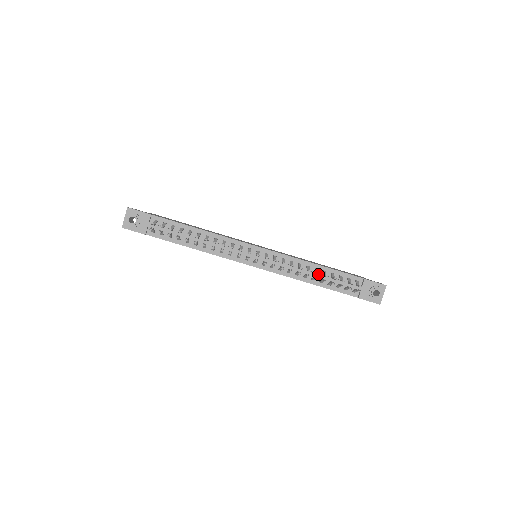
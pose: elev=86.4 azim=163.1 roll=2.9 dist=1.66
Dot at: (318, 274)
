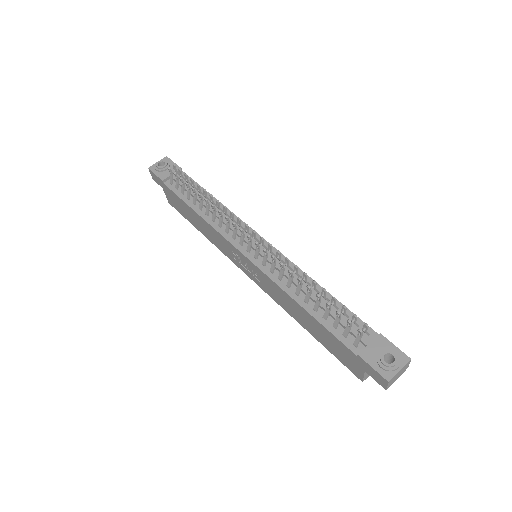
Dot at: (314, 285)
